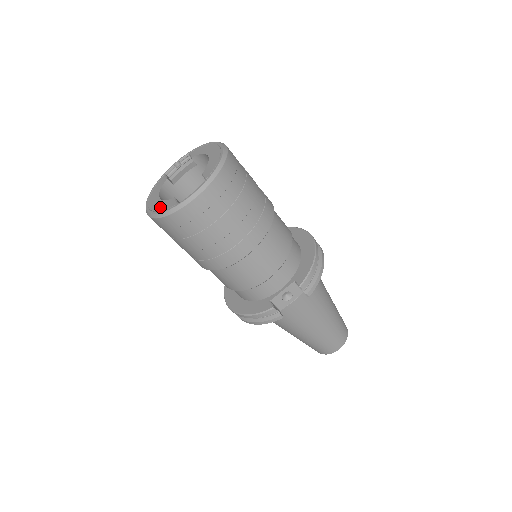
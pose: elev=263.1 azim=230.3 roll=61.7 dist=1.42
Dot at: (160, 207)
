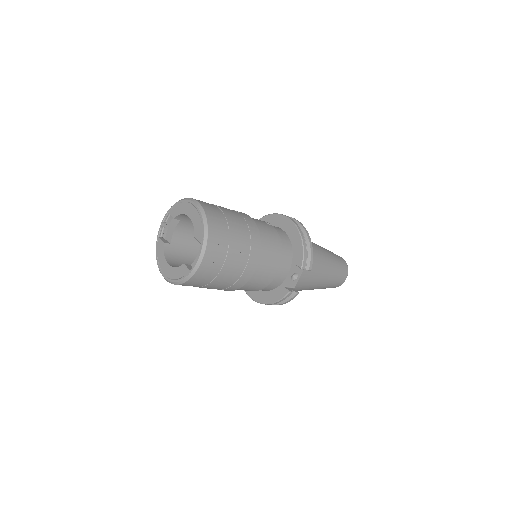
Dot at: (176, 275)
